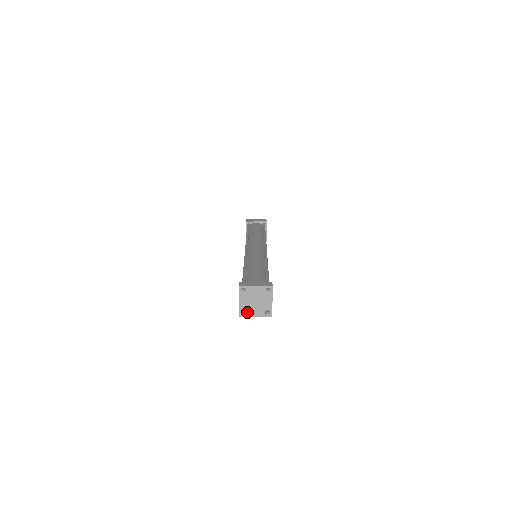
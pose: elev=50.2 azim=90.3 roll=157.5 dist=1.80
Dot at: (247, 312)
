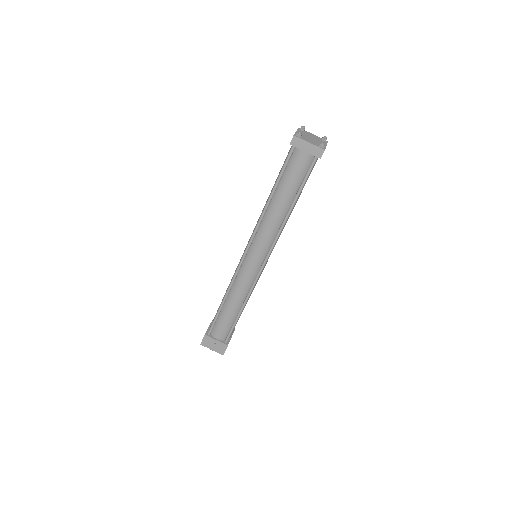
Dot at: (302, 137)
